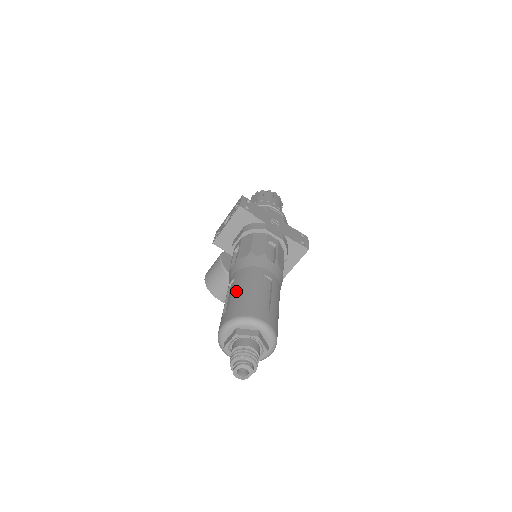
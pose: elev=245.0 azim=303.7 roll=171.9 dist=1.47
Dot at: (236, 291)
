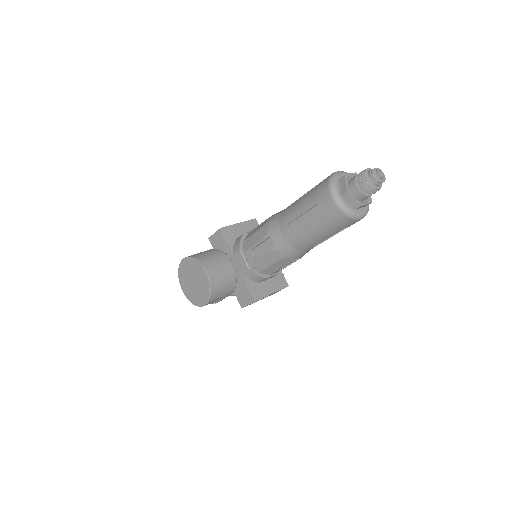
Dot at: occluded
